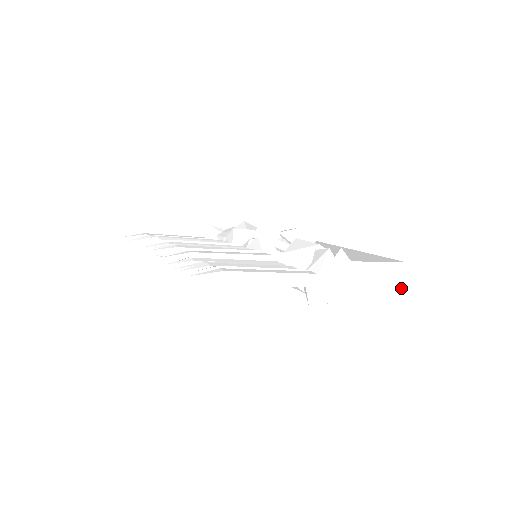
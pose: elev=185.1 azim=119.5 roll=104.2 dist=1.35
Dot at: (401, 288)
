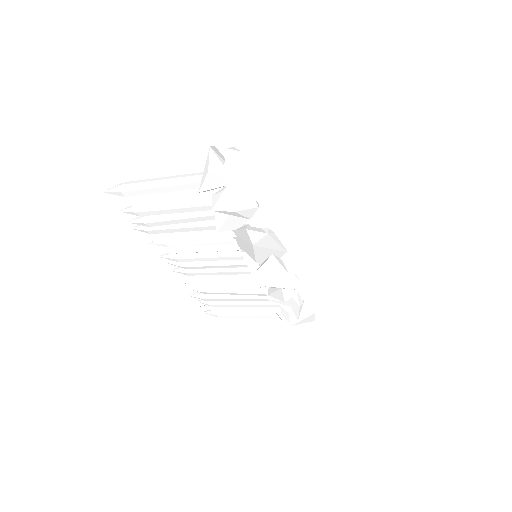
Dot at: (318, 163)
